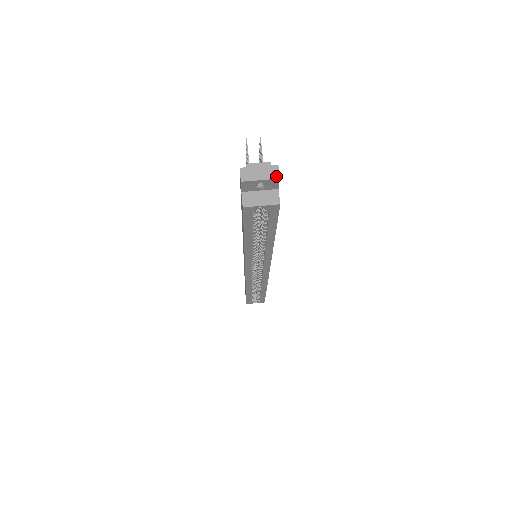
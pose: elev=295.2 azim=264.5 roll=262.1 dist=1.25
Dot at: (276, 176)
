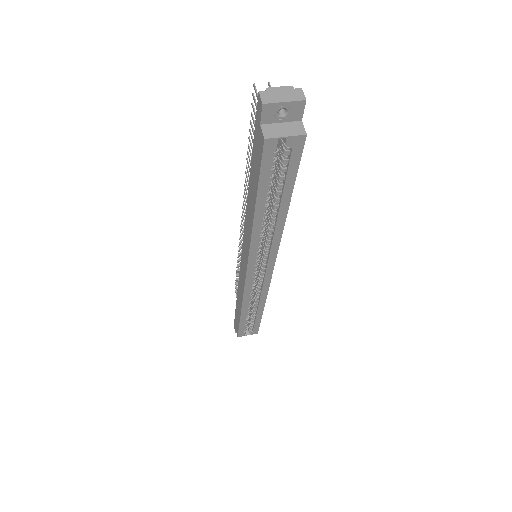
Dot at: (301, 98)
